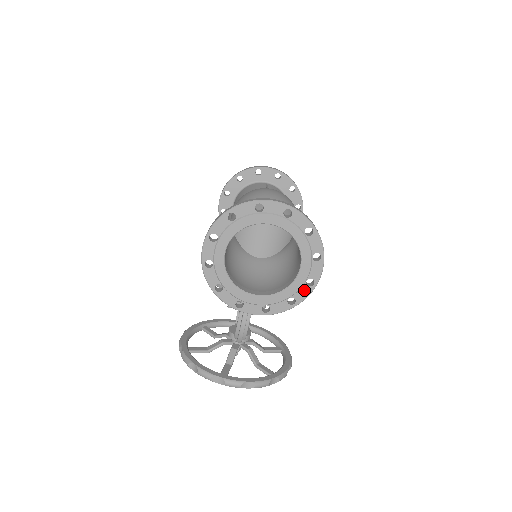
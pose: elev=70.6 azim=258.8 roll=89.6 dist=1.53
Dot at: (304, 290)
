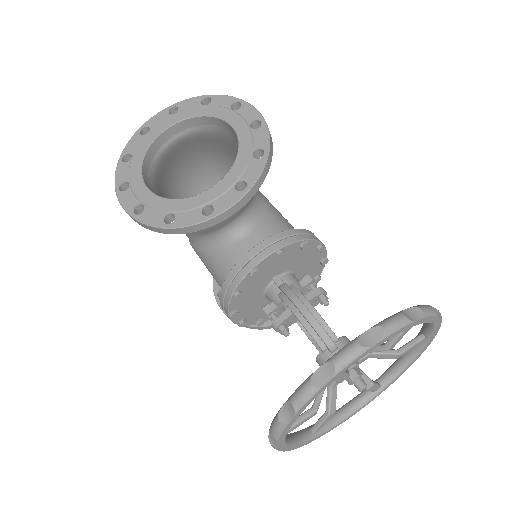
Dot at: (258, 135)
